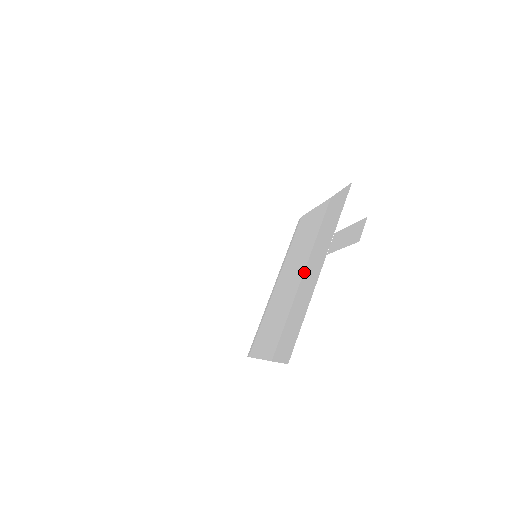
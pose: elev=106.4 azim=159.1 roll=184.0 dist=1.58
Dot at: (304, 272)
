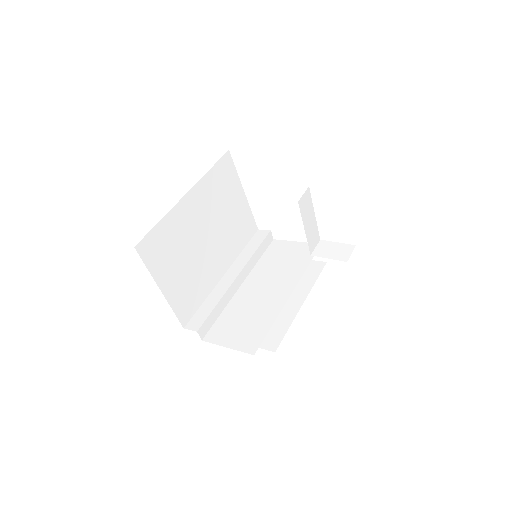
Dot at: occluded
